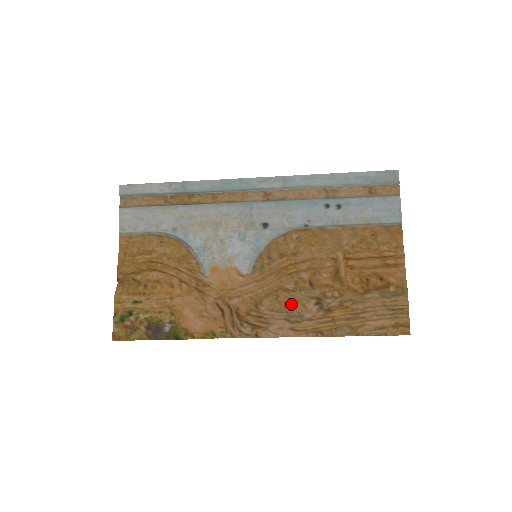
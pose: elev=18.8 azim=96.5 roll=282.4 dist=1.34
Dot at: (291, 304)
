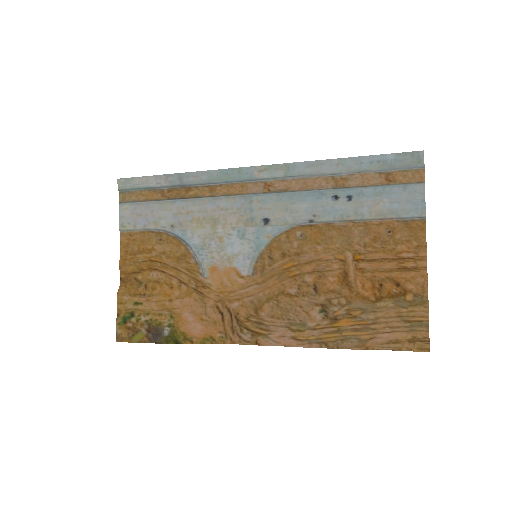
Dot at: (293, 311)
